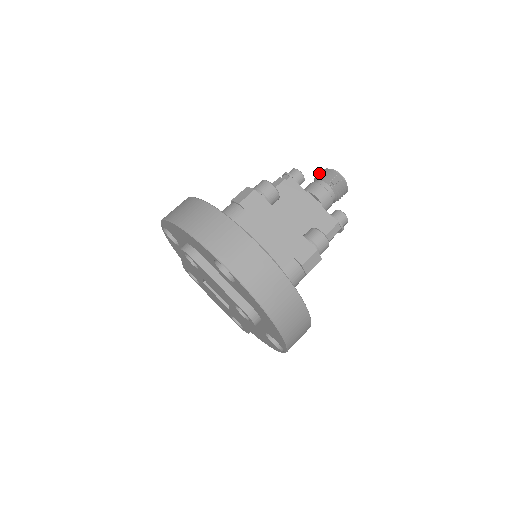
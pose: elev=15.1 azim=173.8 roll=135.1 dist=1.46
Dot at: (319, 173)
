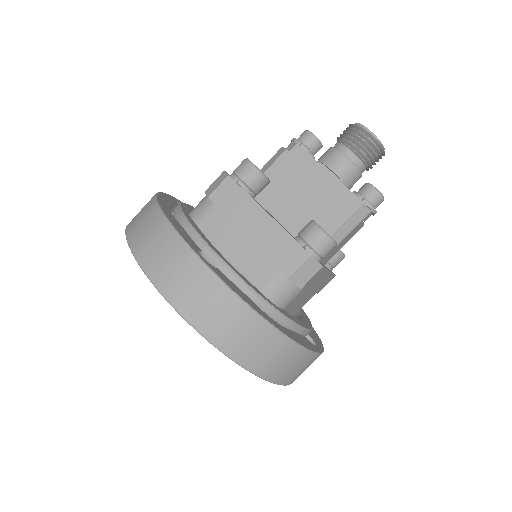
Dot at: occluded
